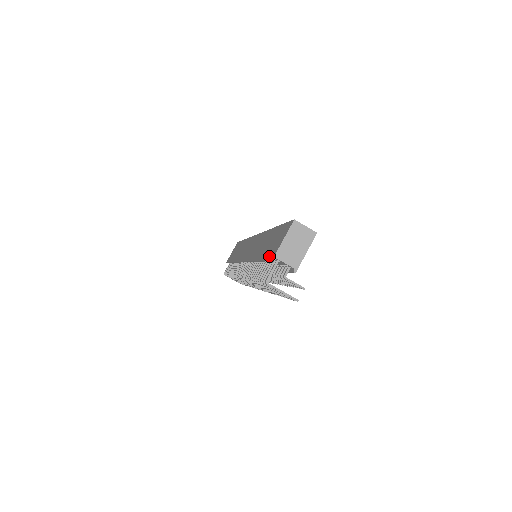
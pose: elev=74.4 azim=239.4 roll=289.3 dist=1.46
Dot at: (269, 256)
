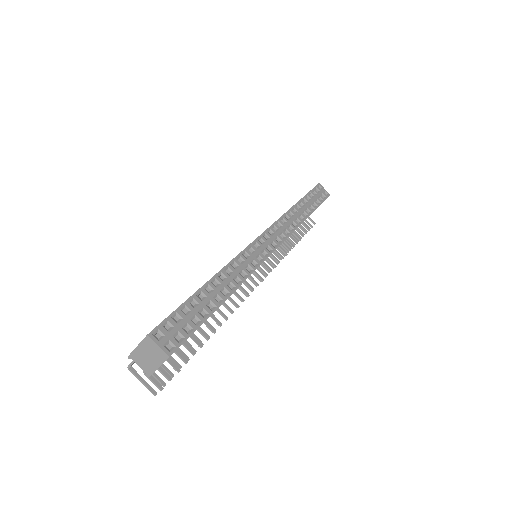
Dot at: occluded
